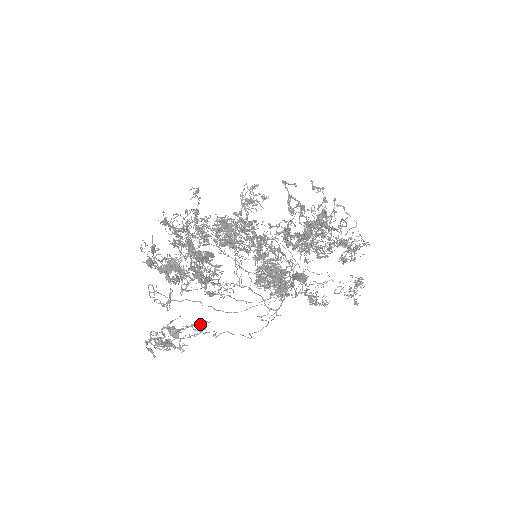
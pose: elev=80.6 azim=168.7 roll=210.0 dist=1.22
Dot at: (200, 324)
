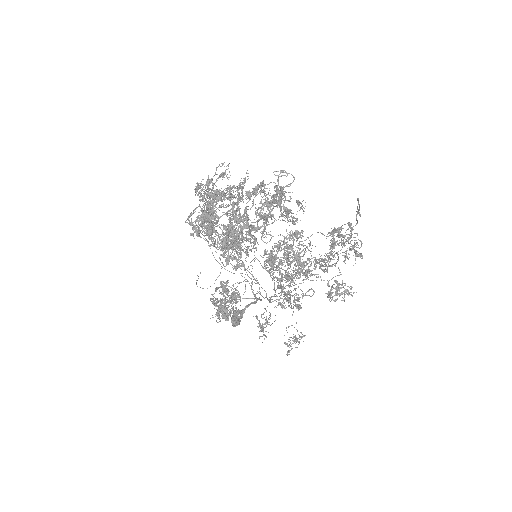
Dot at: occluded
